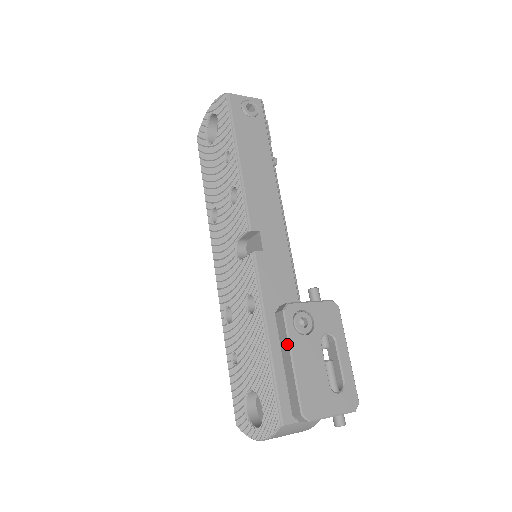
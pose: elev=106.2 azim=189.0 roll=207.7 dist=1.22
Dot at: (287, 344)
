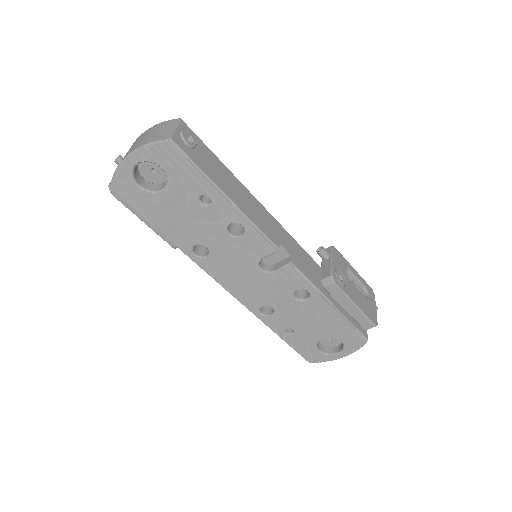
Dot at: (347, 299)
